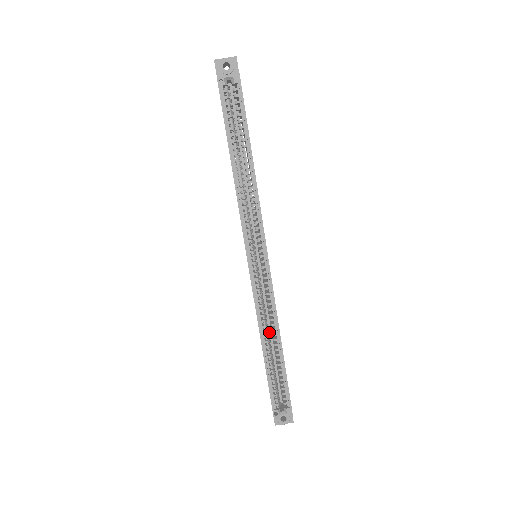
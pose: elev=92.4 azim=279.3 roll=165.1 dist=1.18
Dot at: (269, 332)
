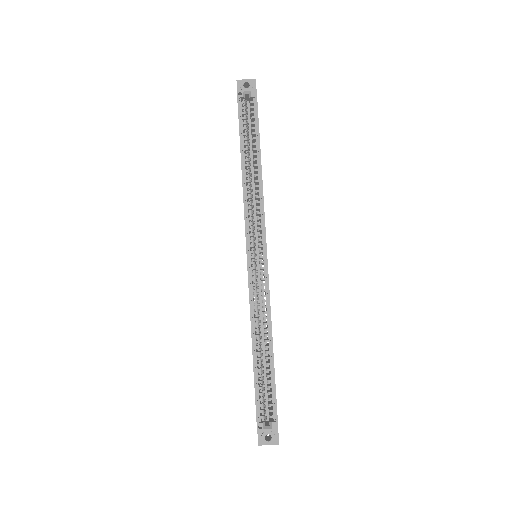
Dot at: (262, 337)
